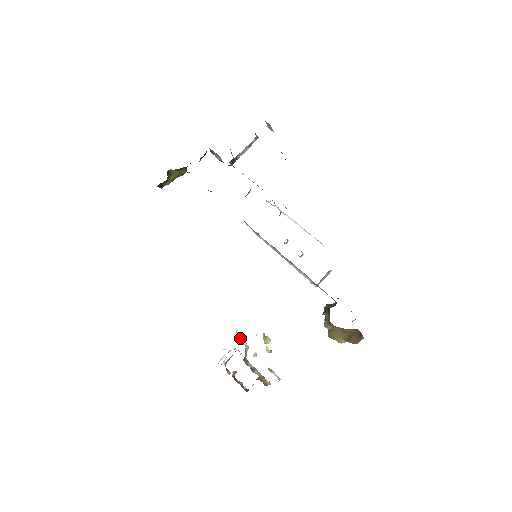
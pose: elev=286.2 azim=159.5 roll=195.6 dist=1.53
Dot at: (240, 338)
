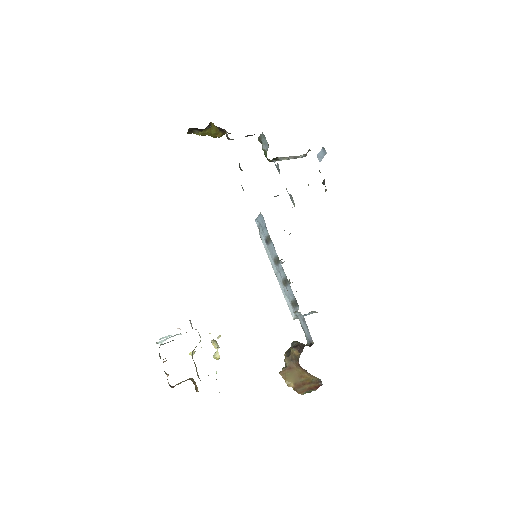
Dot at: occluded
